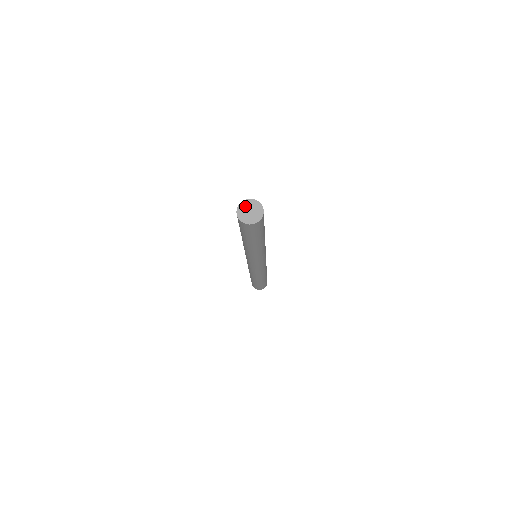
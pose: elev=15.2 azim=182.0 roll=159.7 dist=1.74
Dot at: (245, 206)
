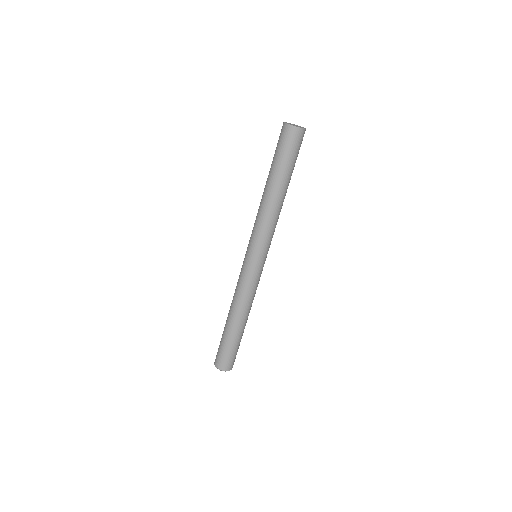
Dot at: (290, 123)
